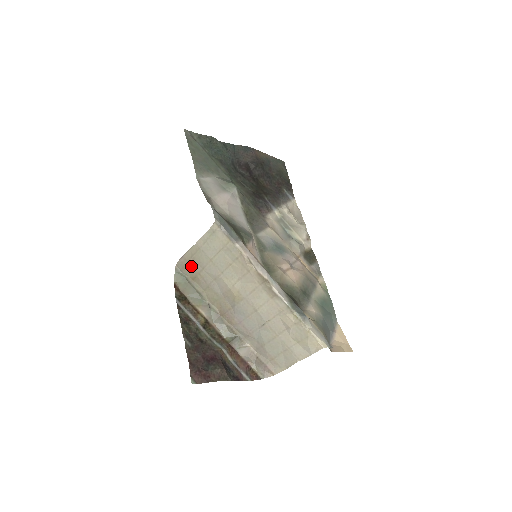
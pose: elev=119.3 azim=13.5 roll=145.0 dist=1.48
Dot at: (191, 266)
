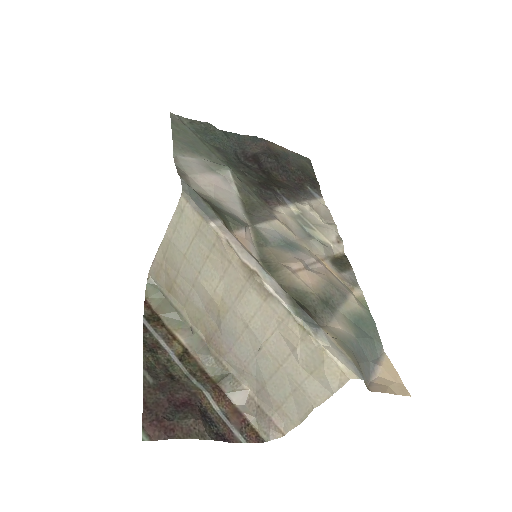
Dot at: (165, 272)
